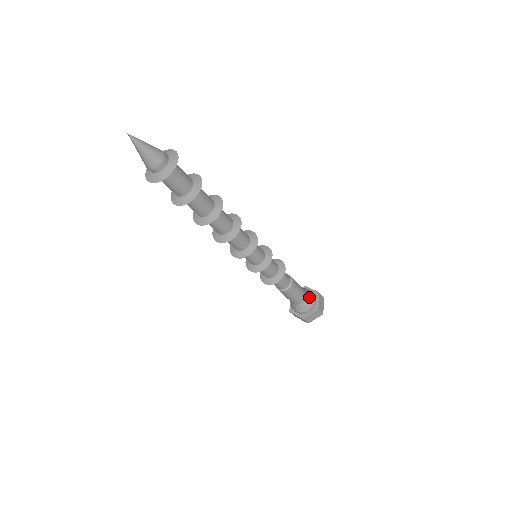
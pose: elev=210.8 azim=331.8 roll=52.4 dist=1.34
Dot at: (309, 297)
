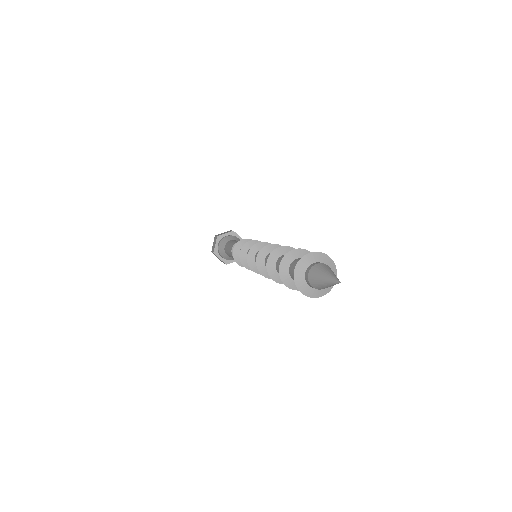
Dot at: occluded
